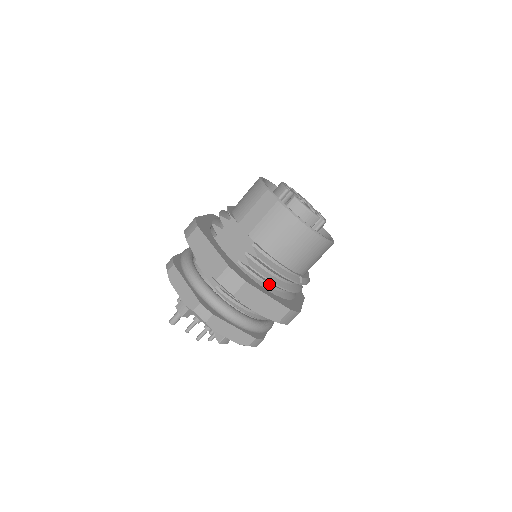
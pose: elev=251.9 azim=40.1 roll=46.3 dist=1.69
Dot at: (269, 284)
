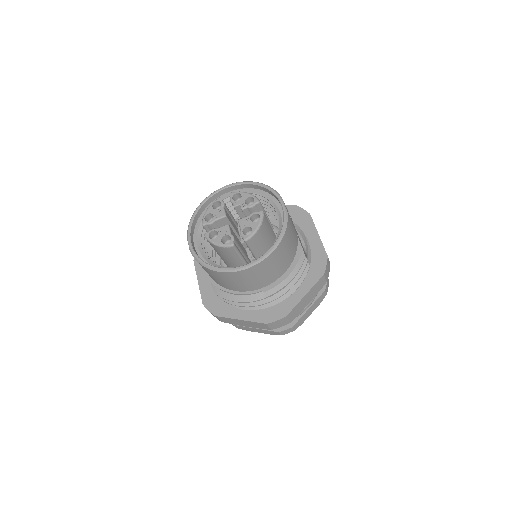
Dot at: occluded
